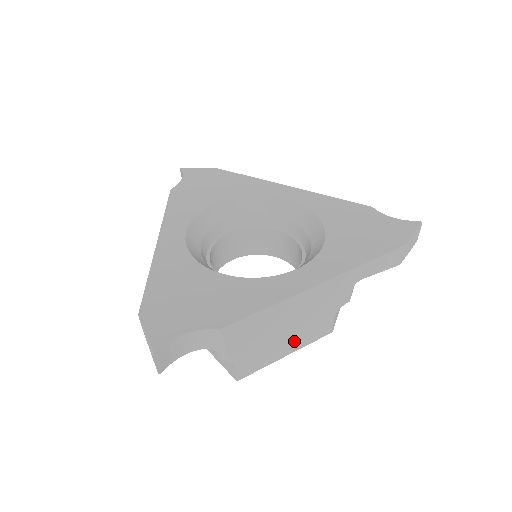
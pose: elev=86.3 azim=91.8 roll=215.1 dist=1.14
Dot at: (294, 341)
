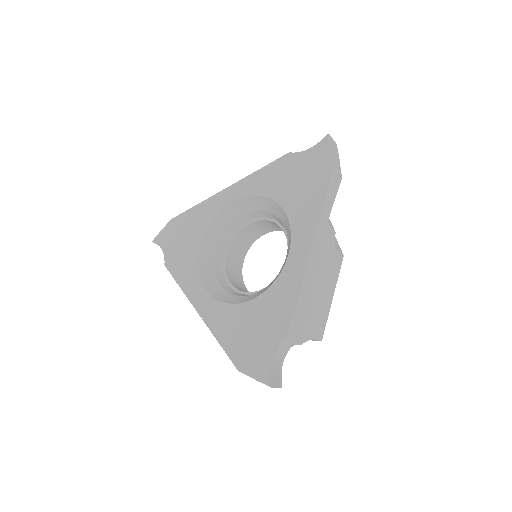
Dot at: (329, 288)
